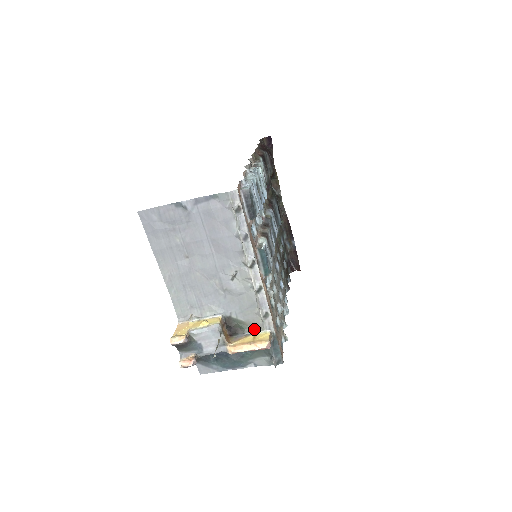
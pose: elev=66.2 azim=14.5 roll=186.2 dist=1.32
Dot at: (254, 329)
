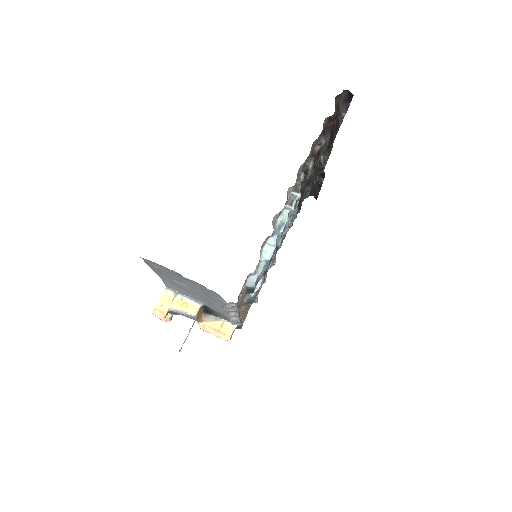
Dot at: (225, 318)
